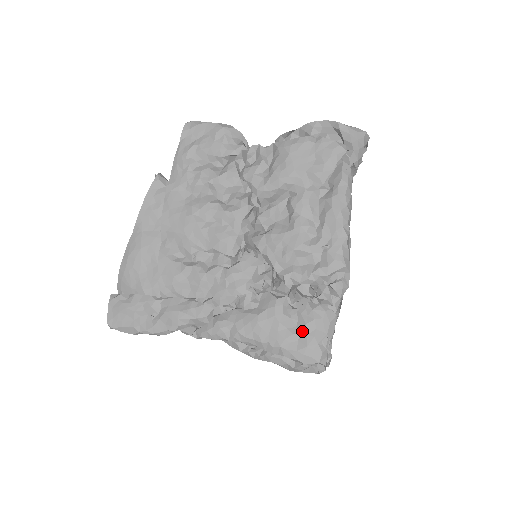
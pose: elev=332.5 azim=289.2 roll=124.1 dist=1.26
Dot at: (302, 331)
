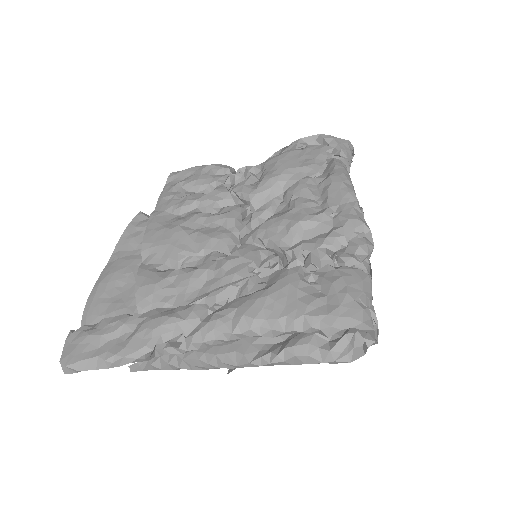
Dot at: (329, 292)
